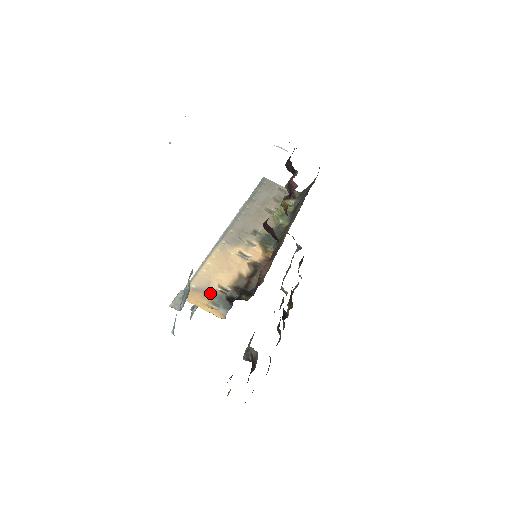
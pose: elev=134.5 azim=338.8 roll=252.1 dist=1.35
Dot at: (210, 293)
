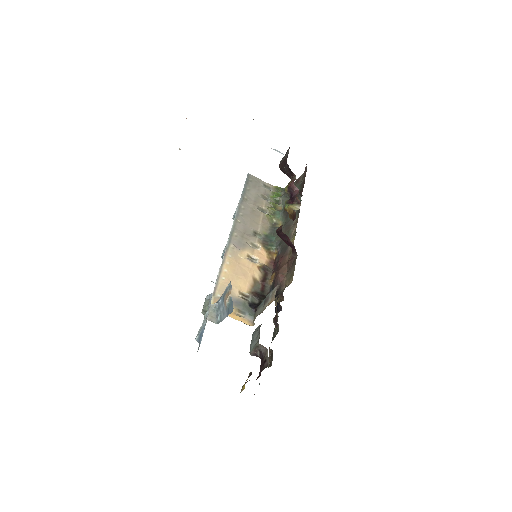
Dot at: (234, 301)
